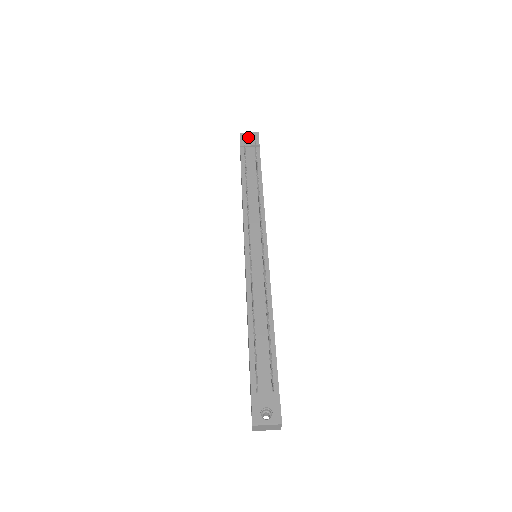
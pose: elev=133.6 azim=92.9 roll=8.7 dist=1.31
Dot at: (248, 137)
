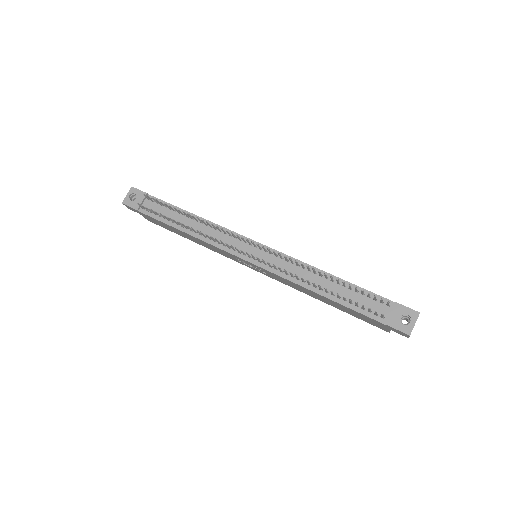
Dot at: (130, 198)
